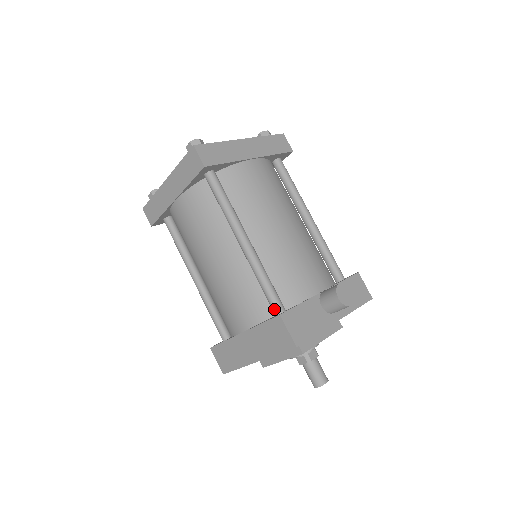
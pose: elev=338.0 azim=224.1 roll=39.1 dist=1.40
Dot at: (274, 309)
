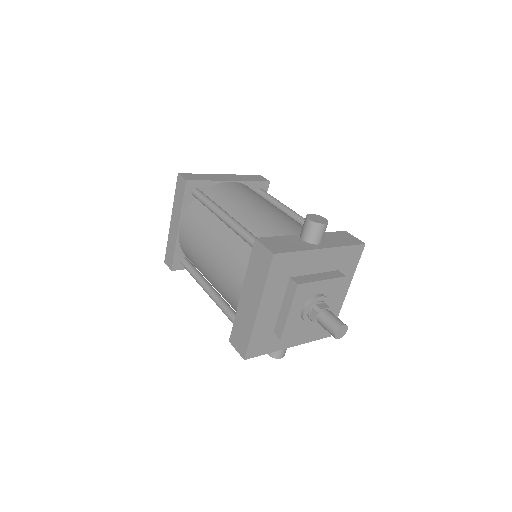
Dot at: occluded
